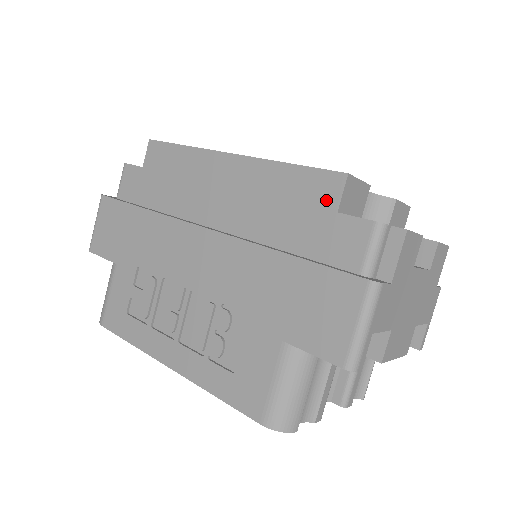
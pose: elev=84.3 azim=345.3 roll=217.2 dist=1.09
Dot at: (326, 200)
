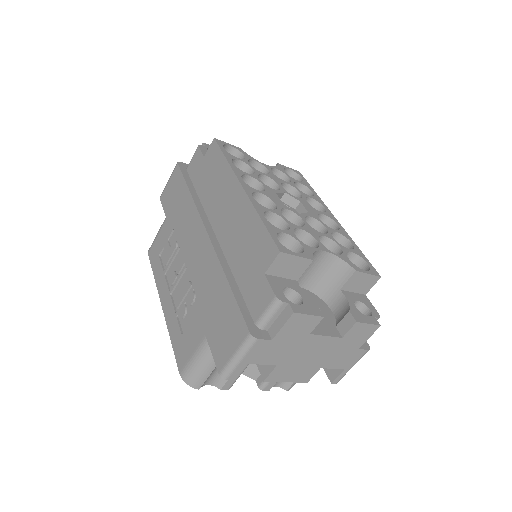
Dot at: (264, 261)
